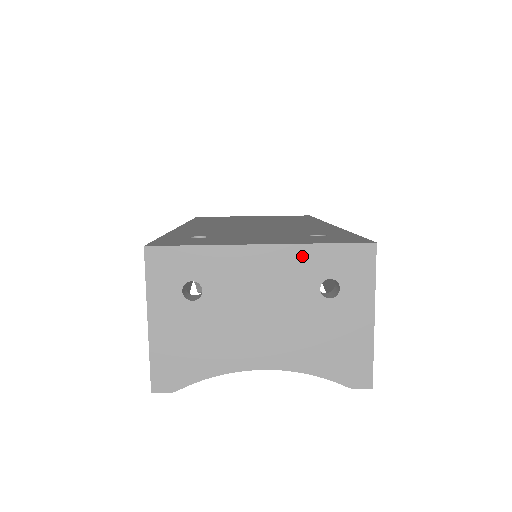
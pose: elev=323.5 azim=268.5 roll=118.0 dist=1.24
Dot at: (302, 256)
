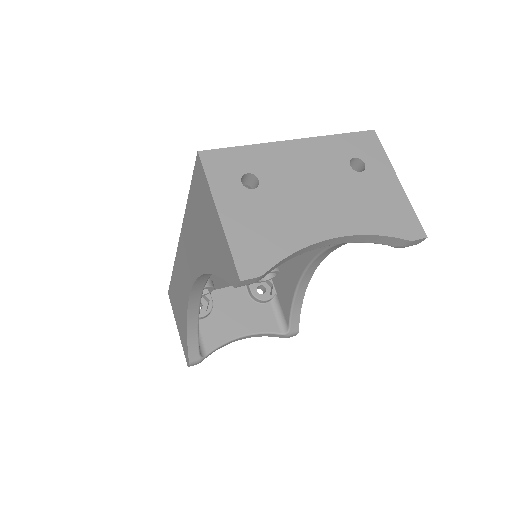
Dot at: (327, 144)
